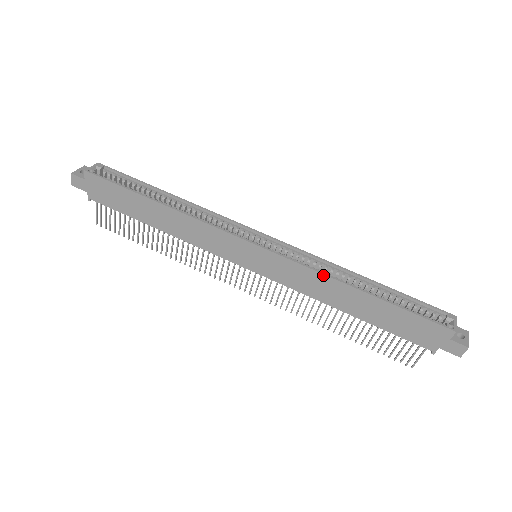
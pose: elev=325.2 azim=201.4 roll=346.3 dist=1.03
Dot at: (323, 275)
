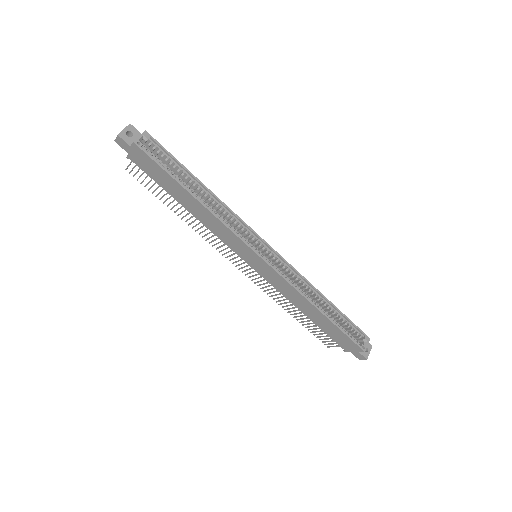
Dot at: (299, 293)
